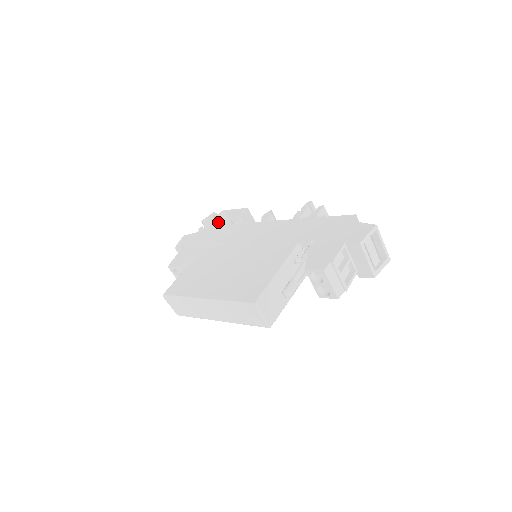
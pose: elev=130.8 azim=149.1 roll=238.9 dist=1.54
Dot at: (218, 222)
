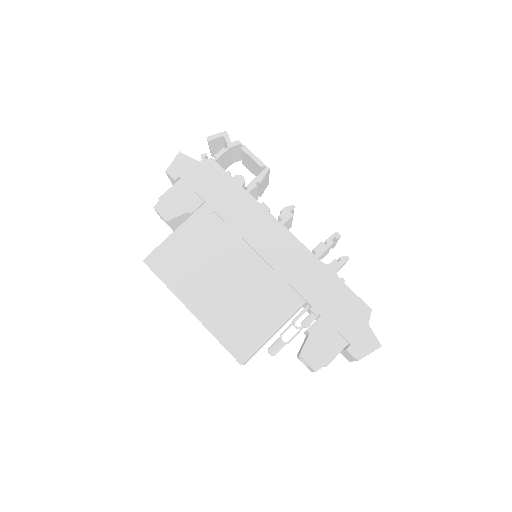
Dot at: (227, 153)
